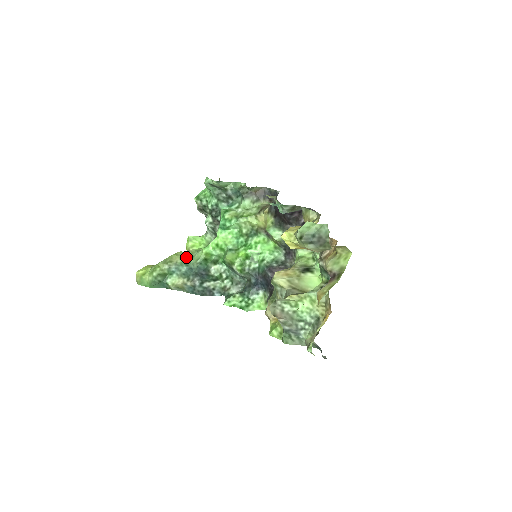
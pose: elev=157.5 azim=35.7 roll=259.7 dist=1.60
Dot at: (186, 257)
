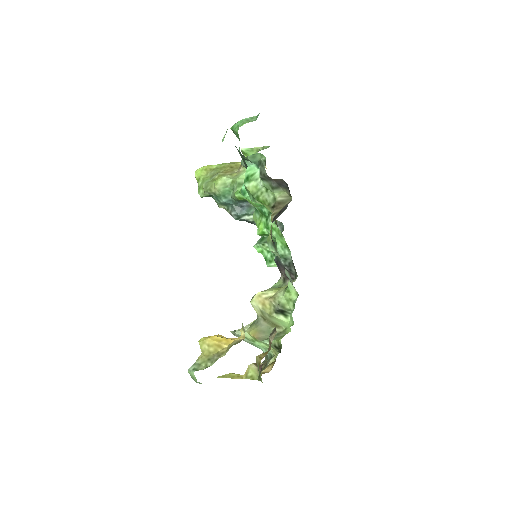
Dot at: (225, 189)
